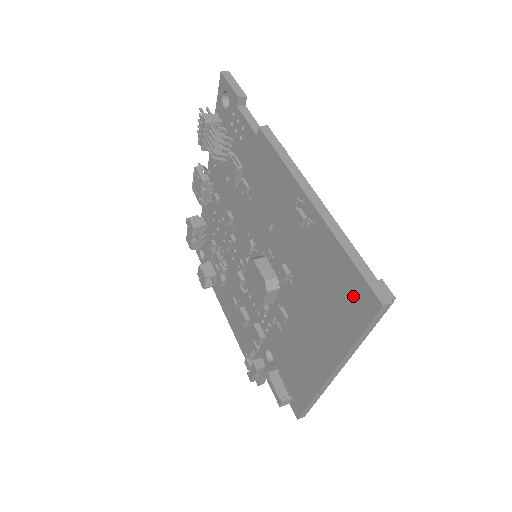
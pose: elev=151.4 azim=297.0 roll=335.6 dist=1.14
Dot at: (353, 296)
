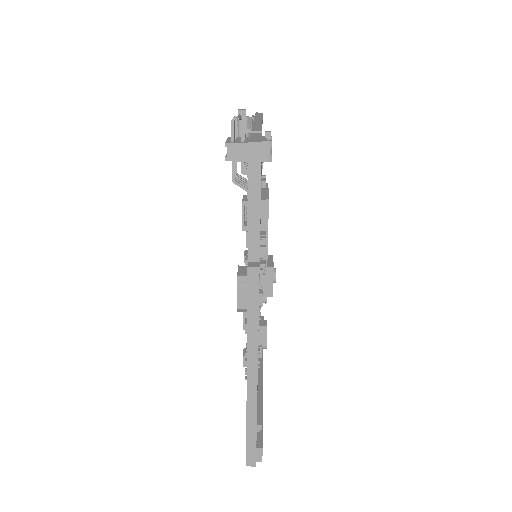
Dot at: occluded
